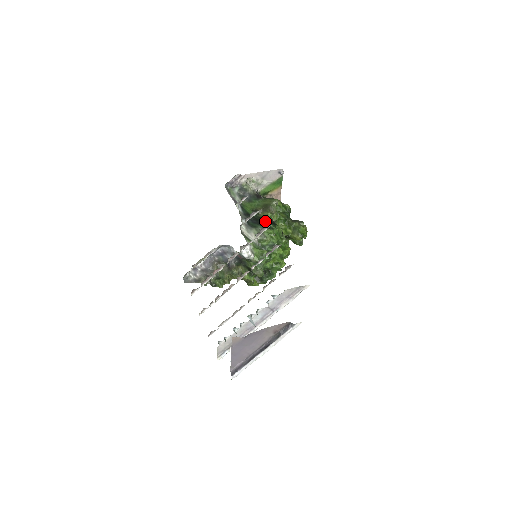
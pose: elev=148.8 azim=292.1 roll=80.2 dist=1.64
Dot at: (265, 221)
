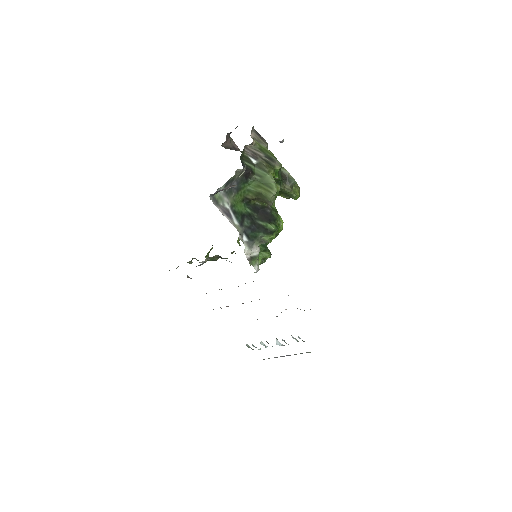
Dot at: (262, 217)
